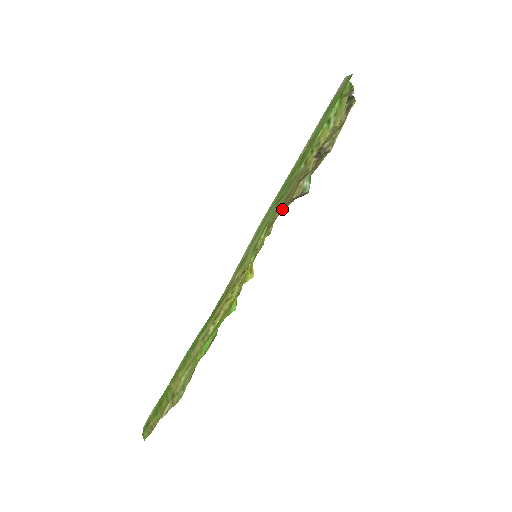
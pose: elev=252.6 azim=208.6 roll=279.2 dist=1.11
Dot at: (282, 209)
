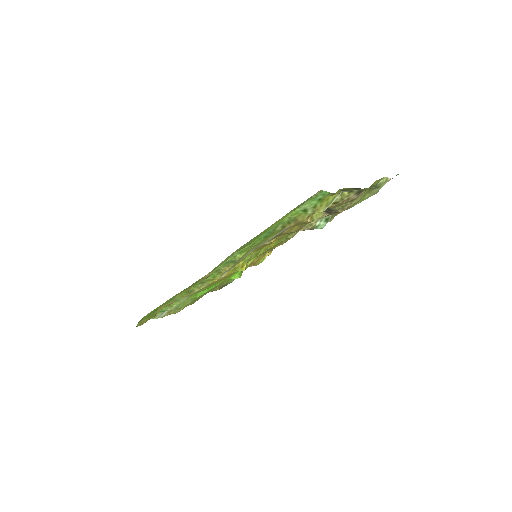
Dot at: (294, 232)
